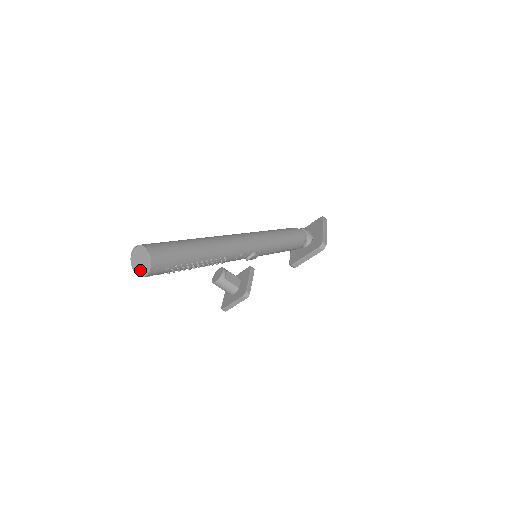
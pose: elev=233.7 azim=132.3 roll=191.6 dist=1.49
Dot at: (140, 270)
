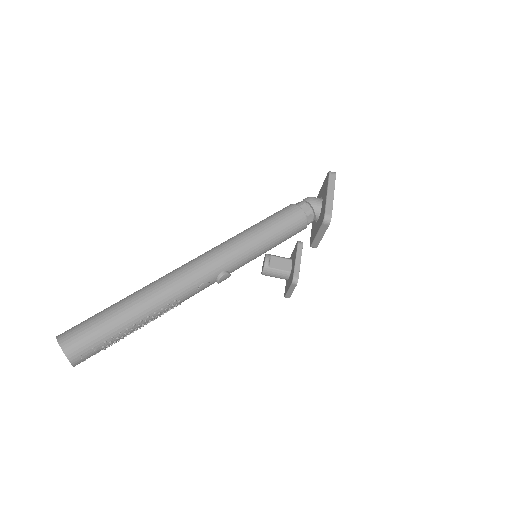
Dot at: occluded
